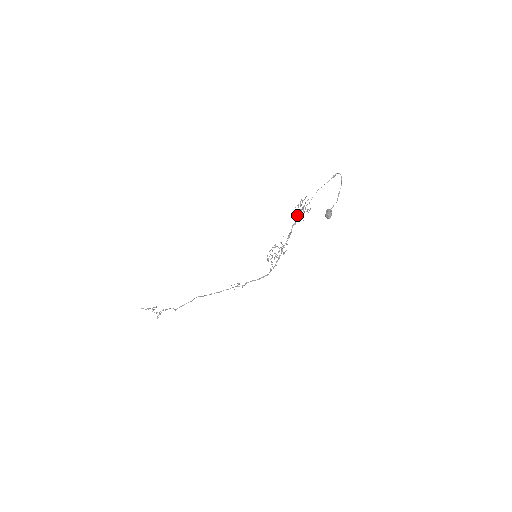
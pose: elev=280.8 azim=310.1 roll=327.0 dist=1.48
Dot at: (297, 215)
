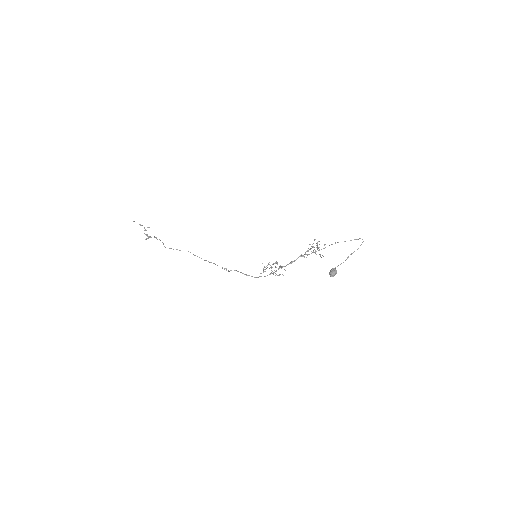
Dot at: (309, 249)
